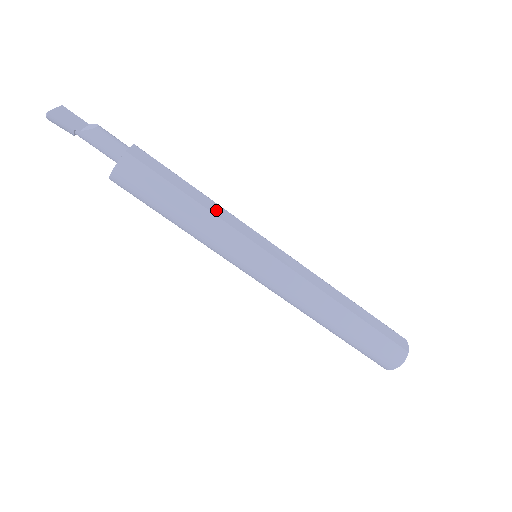
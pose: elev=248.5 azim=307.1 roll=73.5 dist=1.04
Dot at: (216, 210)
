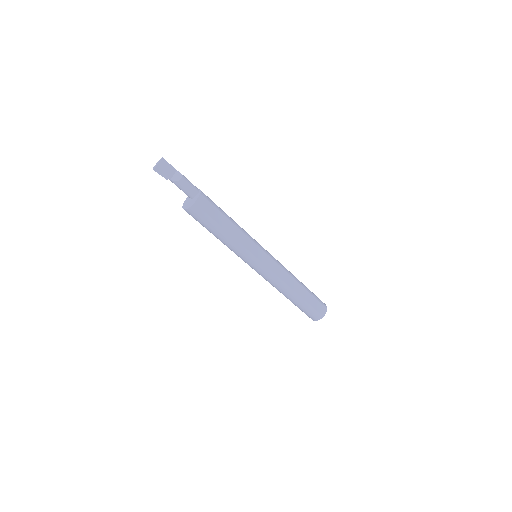
Dot at: (239, 236)
